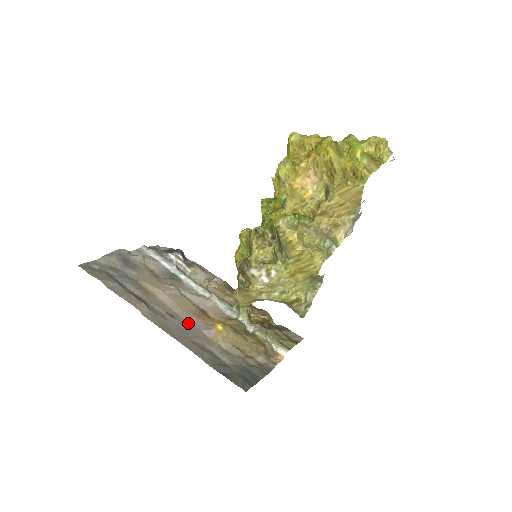
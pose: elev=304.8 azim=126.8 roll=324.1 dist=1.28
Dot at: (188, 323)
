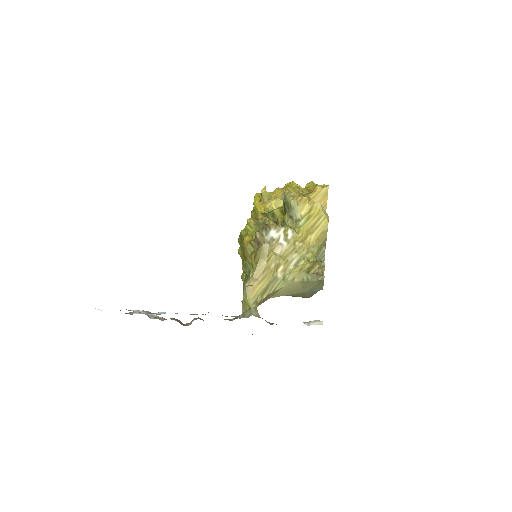
Dot at: occluded
